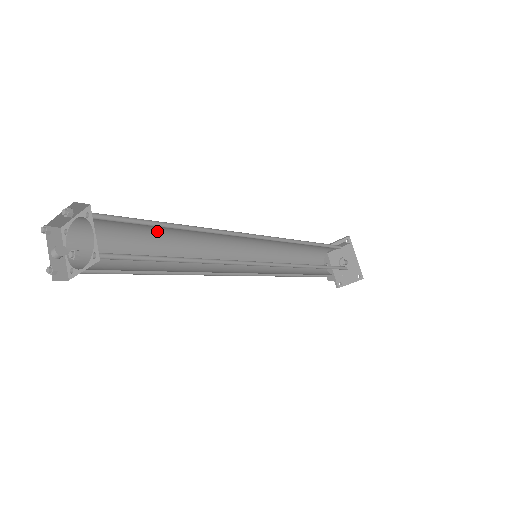
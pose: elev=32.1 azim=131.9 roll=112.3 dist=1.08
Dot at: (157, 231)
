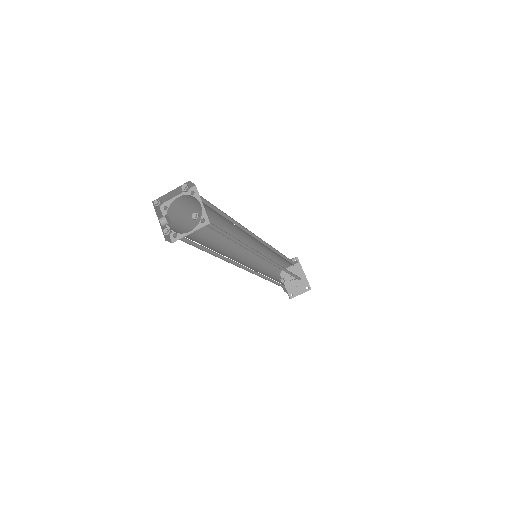
Dot at: (209, 221)
